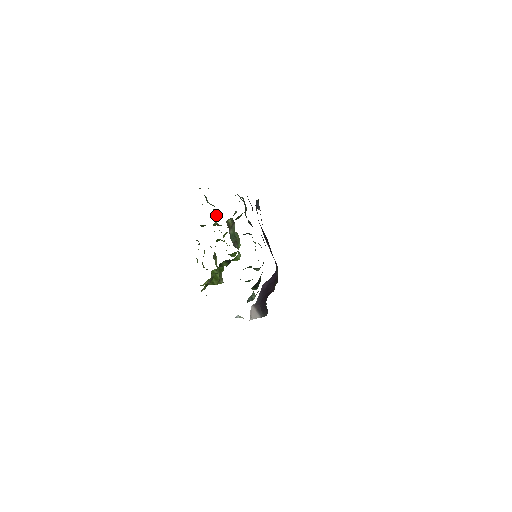
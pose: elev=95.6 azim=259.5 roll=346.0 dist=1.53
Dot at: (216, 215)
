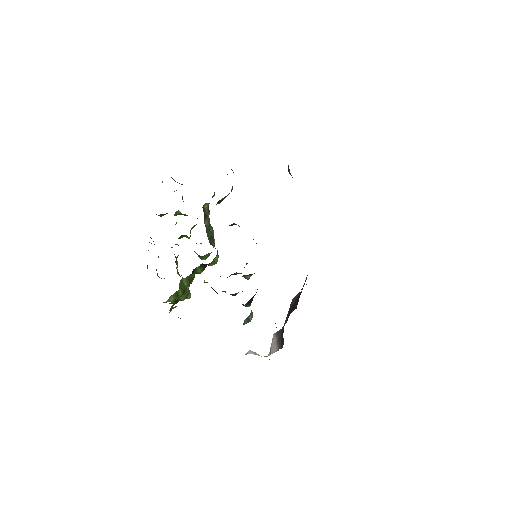
Dot at: (182, 199)
